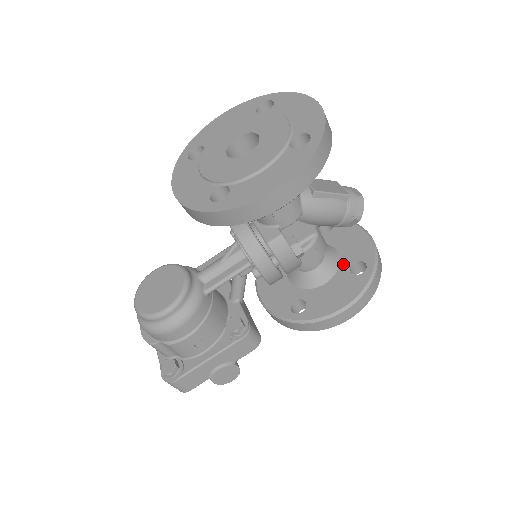
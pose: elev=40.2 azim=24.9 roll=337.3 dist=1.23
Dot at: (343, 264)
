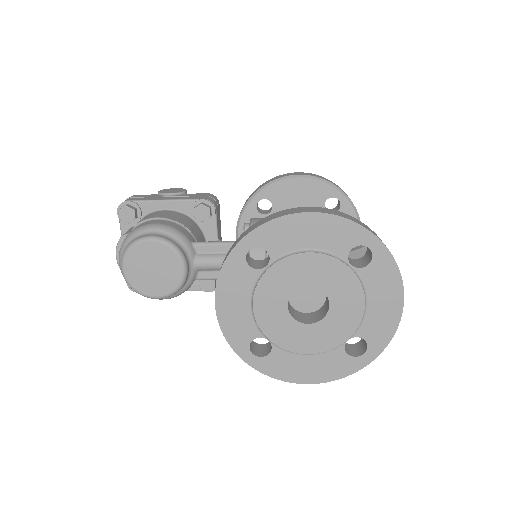
Dot at: occluded
